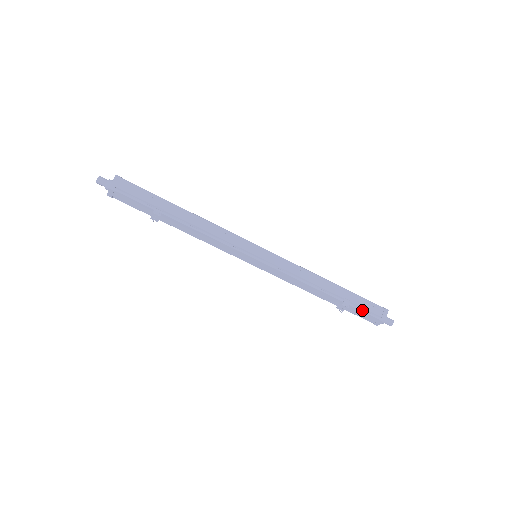
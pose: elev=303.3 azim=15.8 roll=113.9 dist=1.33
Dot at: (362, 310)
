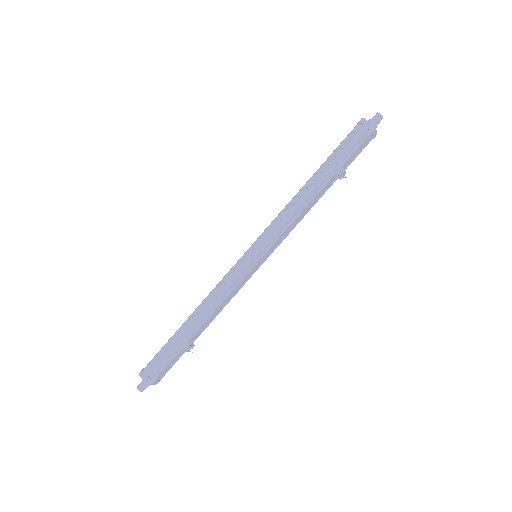
Dot at: (352, 152)
